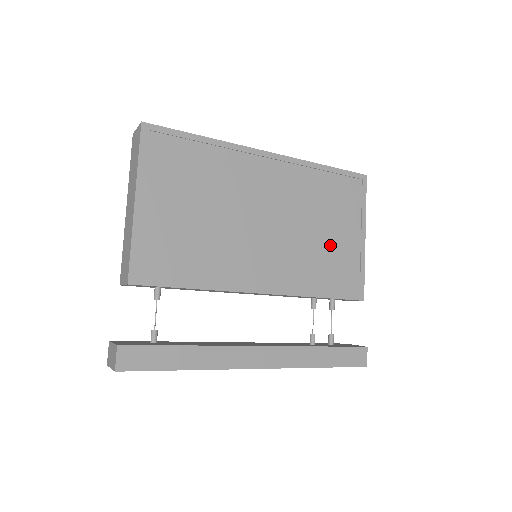
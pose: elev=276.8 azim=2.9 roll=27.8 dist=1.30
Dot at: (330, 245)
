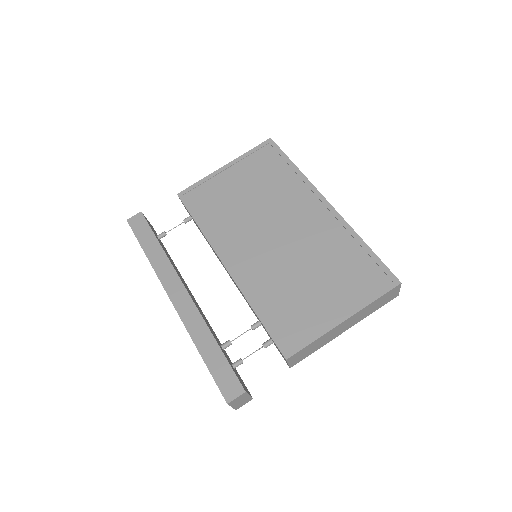
Dot at: (306, 293)
